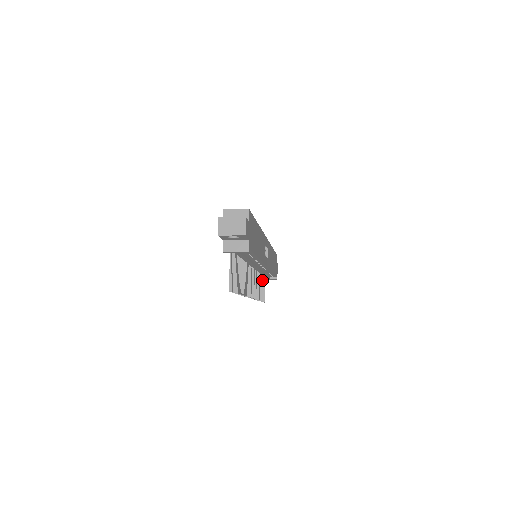
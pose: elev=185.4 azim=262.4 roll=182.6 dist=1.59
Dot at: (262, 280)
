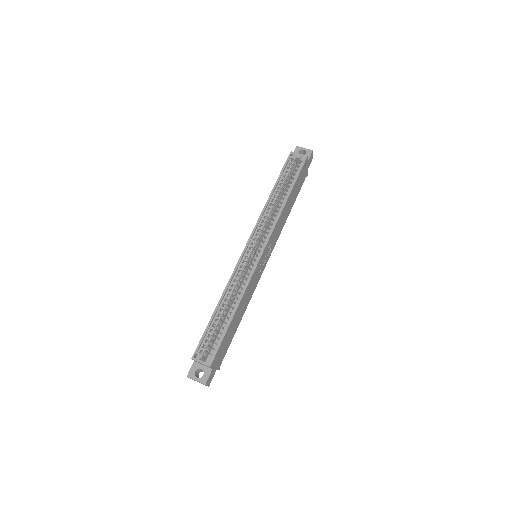
Dot at: occluded
